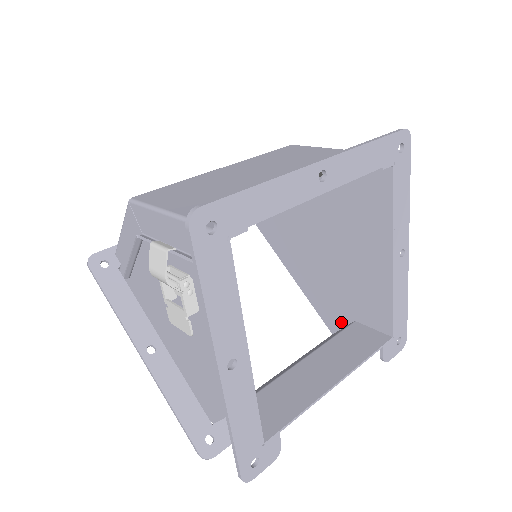
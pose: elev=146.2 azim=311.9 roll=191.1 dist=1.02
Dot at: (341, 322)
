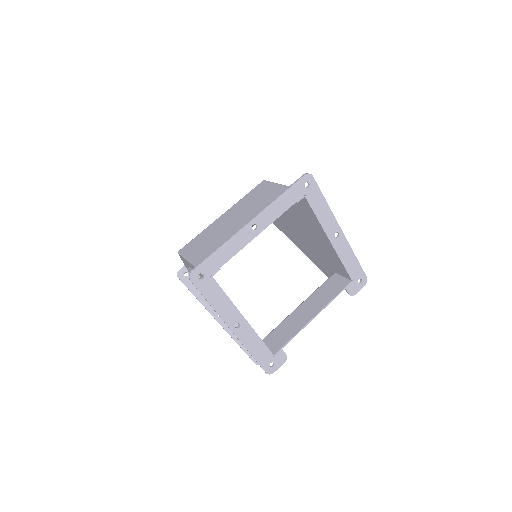
Dot at: (330, 273)
